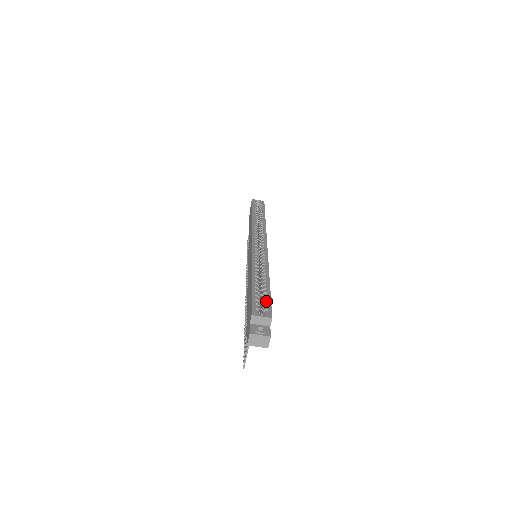
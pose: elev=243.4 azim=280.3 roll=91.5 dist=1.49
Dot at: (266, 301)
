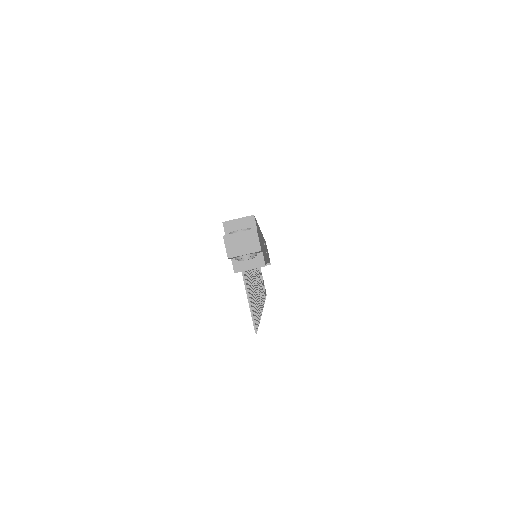
Dot at: occluded
